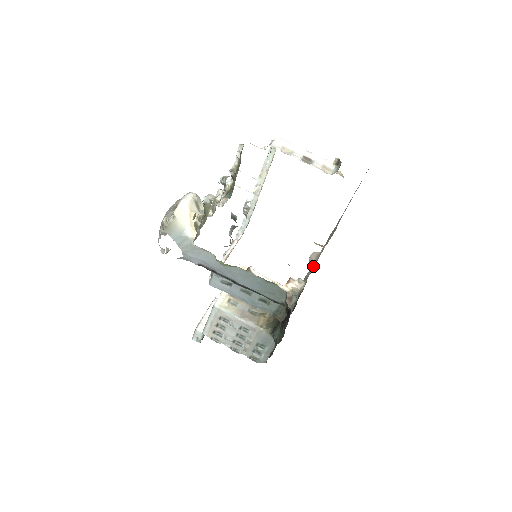
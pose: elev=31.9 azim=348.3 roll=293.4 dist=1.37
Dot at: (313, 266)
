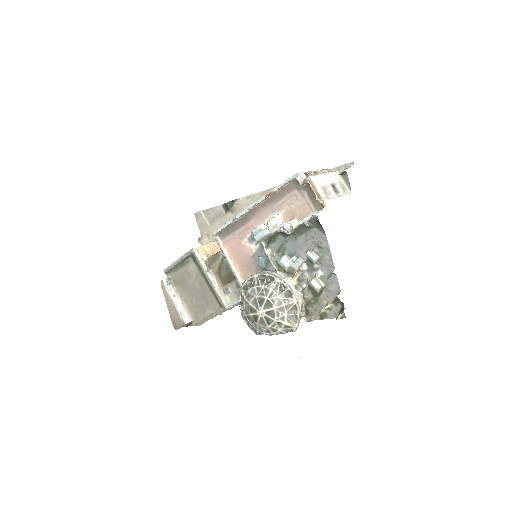
Dot at: occluded
